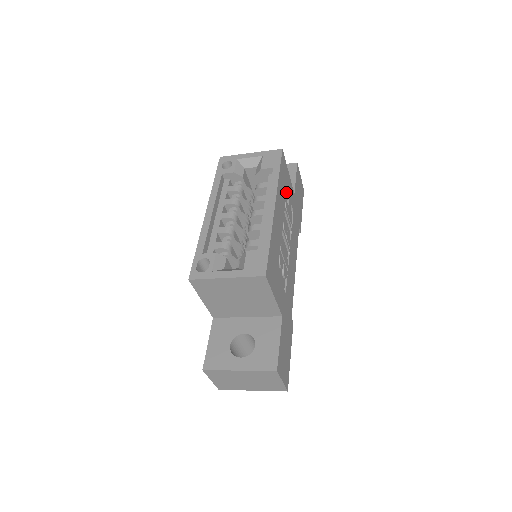
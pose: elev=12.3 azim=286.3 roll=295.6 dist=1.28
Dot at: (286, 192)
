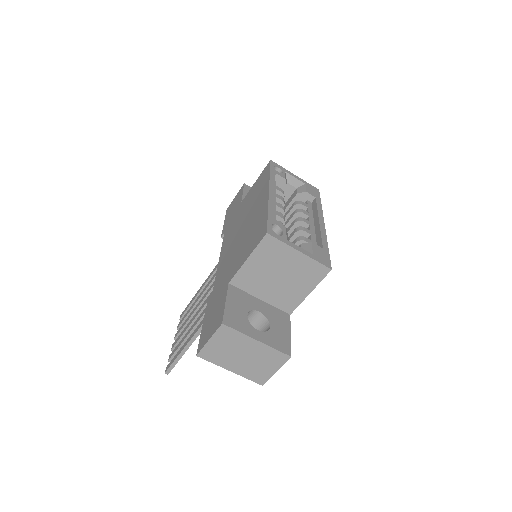
Dot at: occluded
